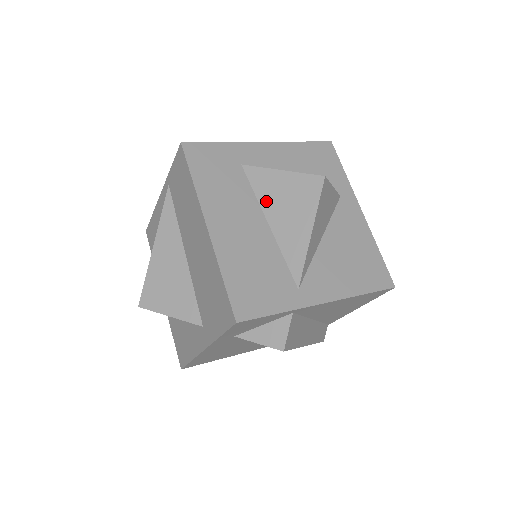
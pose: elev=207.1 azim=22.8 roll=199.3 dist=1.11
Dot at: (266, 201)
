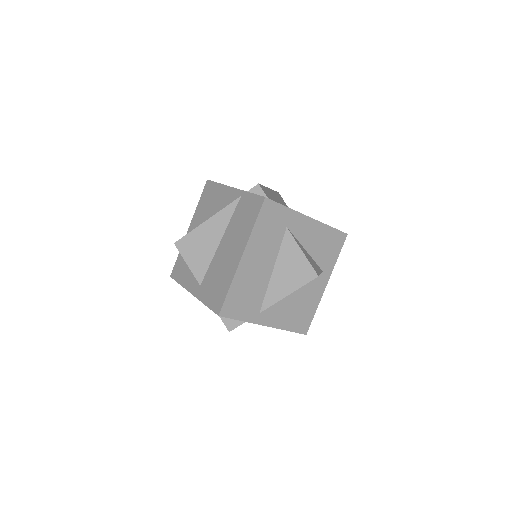
Dot at: (282, 259)
